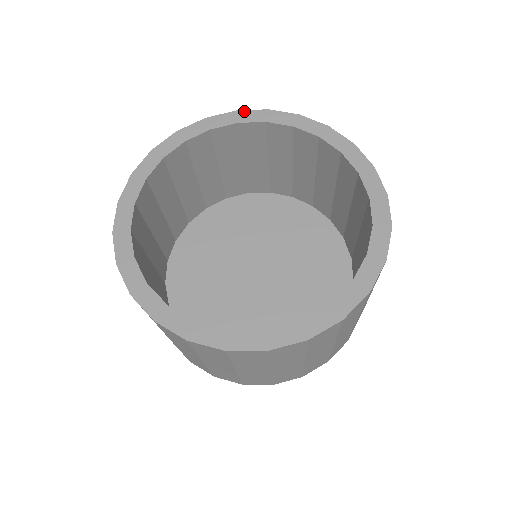
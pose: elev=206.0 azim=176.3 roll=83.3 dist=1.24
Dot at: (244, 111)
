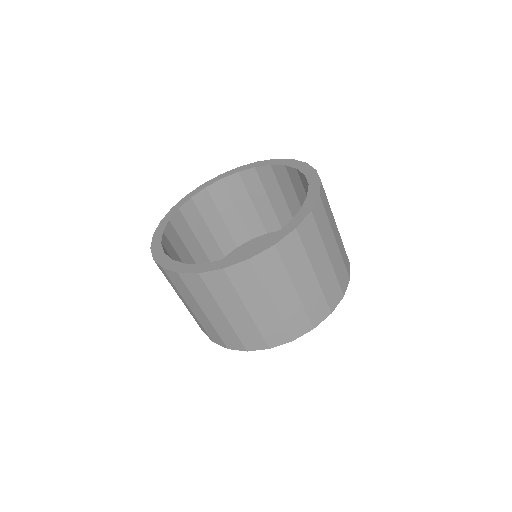
Dot at: (190, 193)
